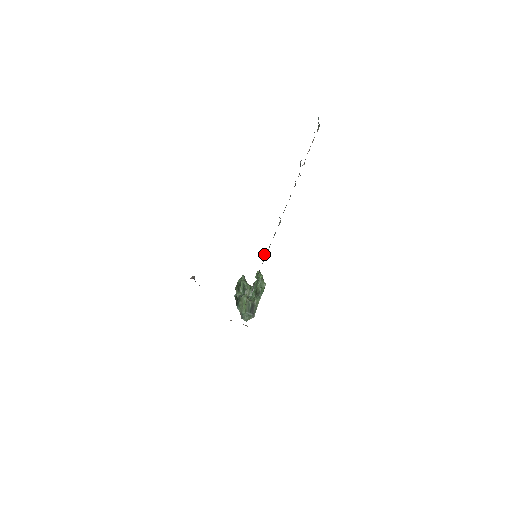
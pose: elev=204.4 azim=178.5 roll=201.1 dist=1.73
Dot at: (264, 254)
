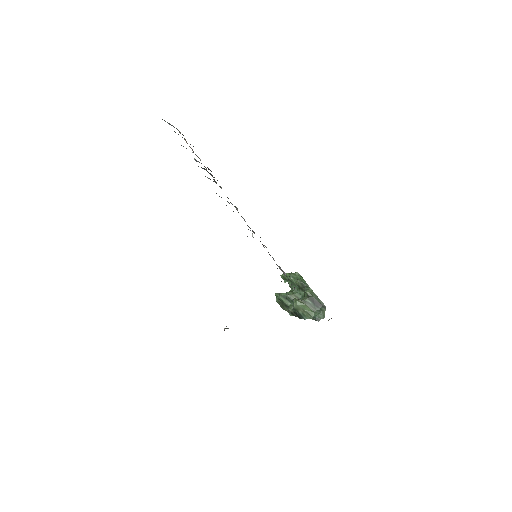
Dot at: occluded
